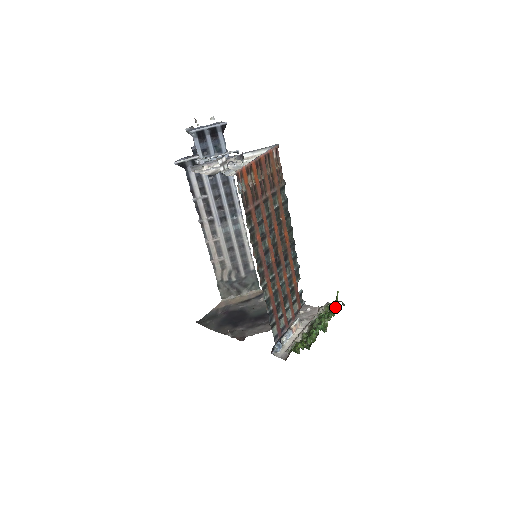
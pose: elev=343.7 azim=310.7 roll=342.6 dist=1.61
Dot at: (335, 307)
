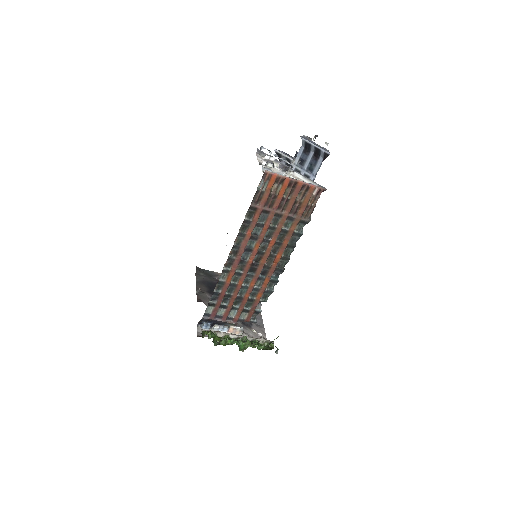
Dot at: occluded
